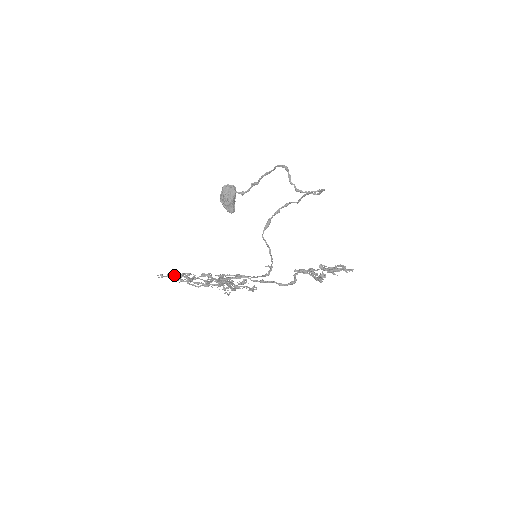
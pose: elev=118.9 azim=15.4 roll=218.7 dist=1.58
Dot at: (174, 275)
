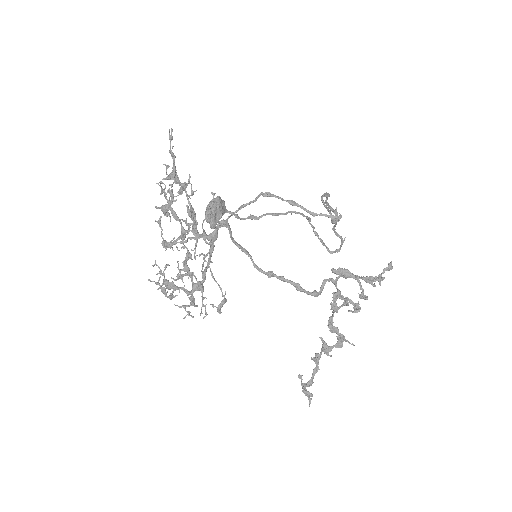
Dot at: (174, 162)
